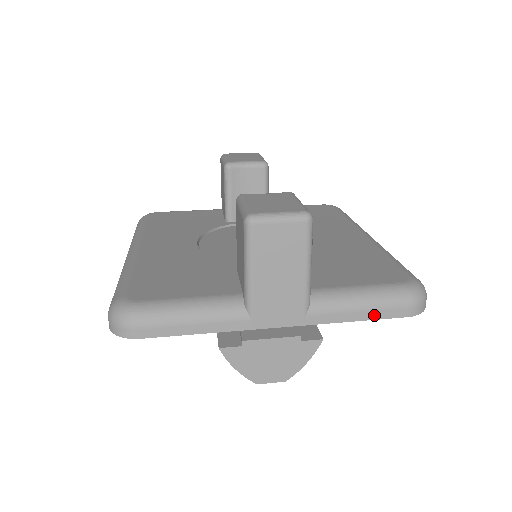
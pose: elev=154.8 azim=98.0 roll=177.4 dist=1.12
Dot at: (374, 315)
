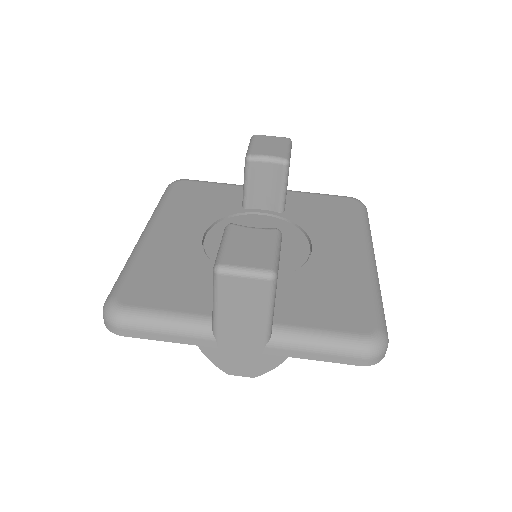
Dot at: (328, 358)
